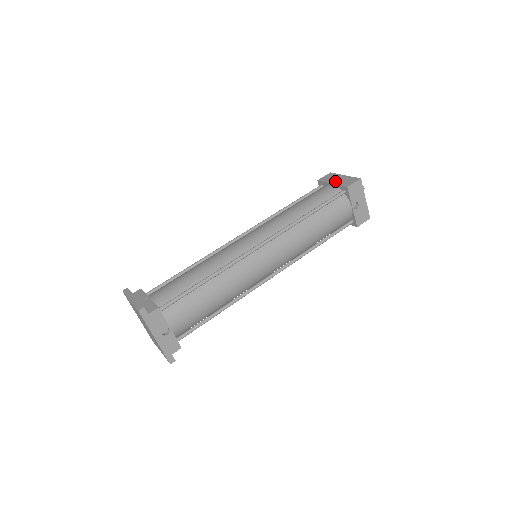
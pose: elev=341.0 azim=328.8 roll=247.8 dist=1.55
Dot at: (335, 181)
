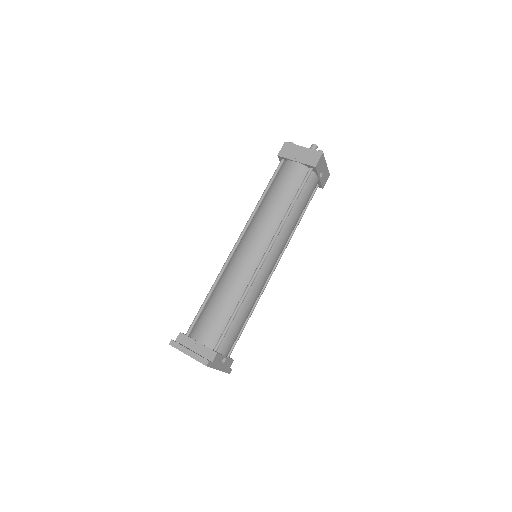
Dot at: (298, 157)
